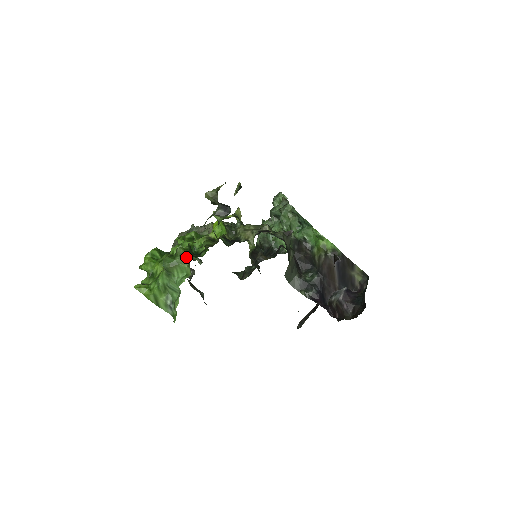
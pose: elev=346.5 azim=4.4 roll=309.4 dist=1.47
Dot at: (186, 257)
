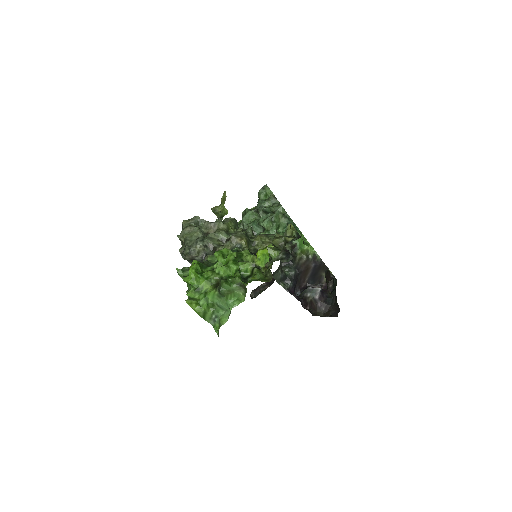
Dot at: (243, 286)
